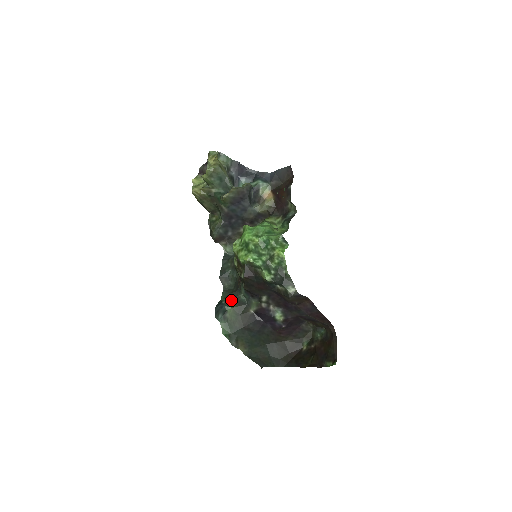
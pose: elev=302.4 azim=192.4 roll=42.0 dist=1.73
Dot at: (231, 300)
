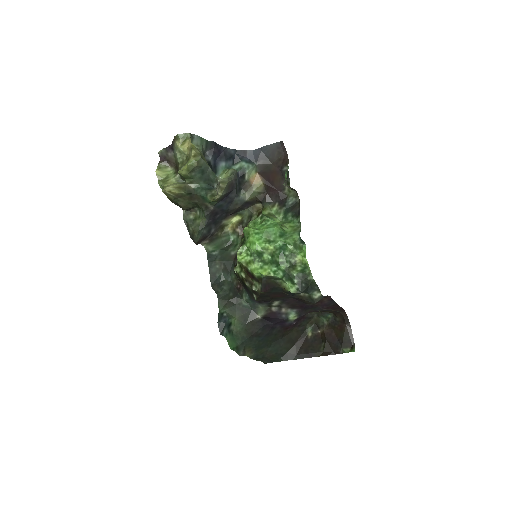
Dot at: (232, 309)
